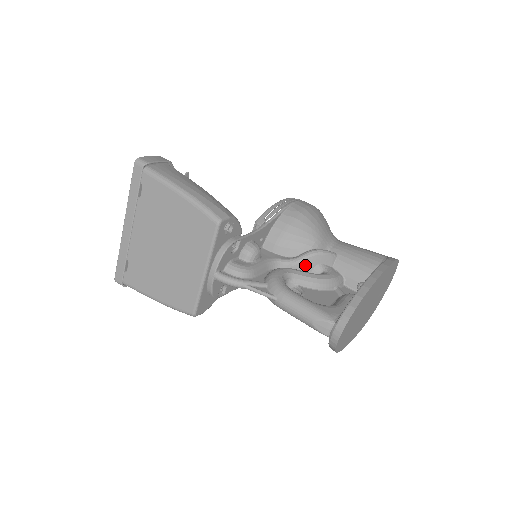
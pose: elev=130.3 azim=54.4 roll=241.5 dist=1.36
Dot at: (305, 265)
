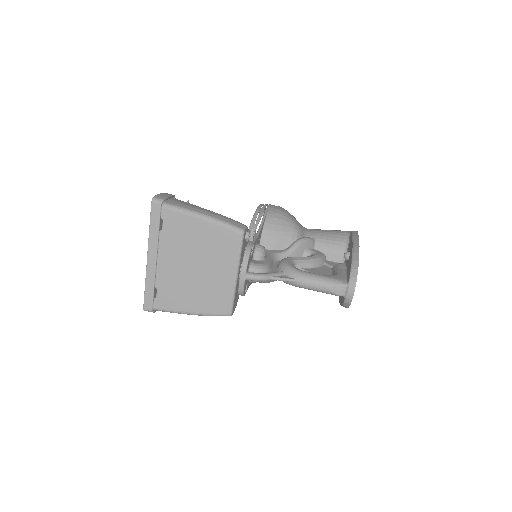
Dot at: (297, 252)
